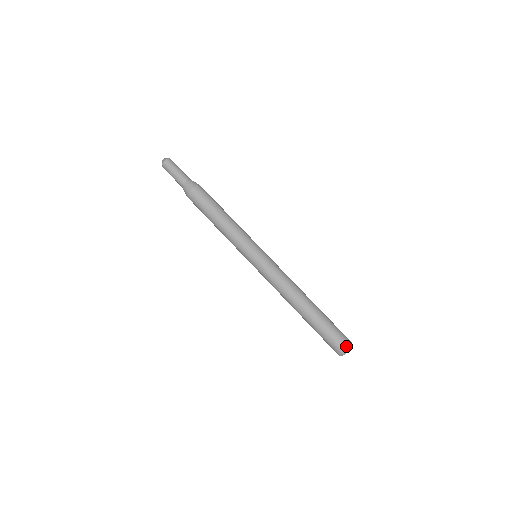
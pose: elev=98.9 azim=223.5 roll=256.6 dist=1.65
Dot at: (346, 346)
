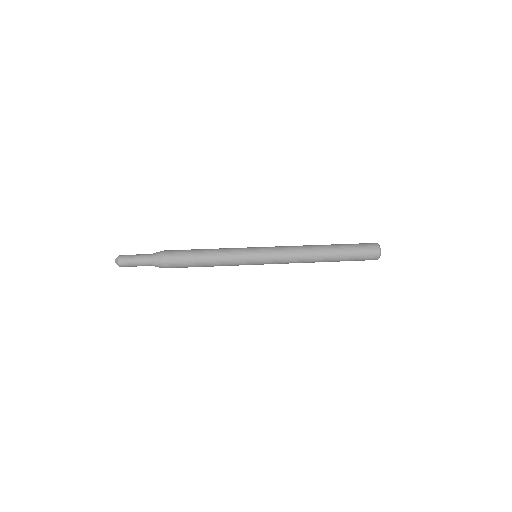
Dot at: occluded
